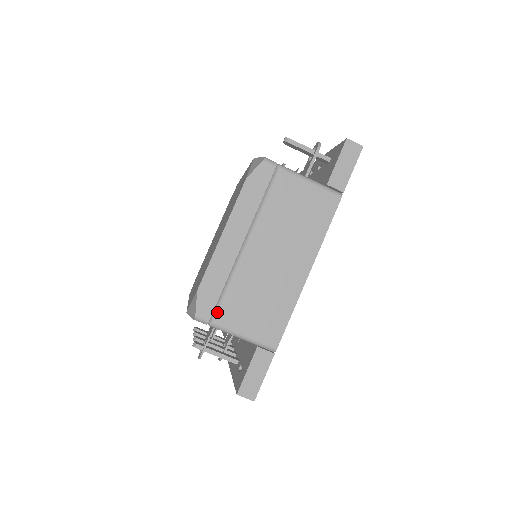
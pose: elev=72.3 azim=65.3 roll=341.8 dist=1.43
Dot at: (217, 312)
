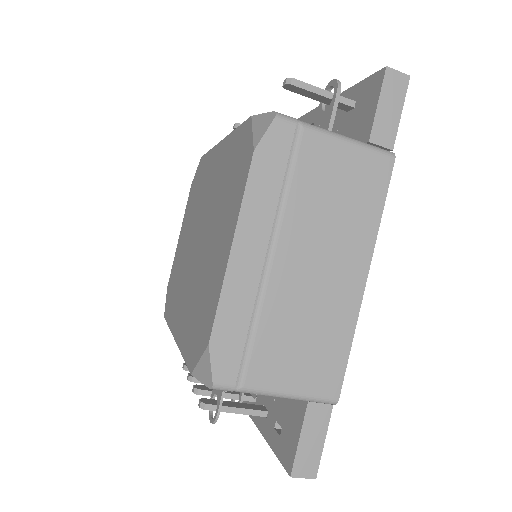
Dot at: (244, 369)
